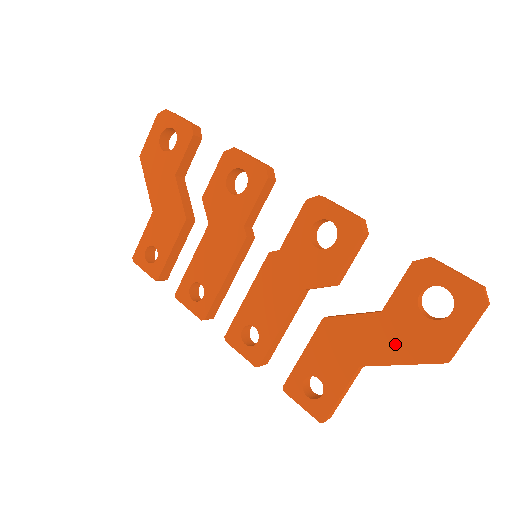
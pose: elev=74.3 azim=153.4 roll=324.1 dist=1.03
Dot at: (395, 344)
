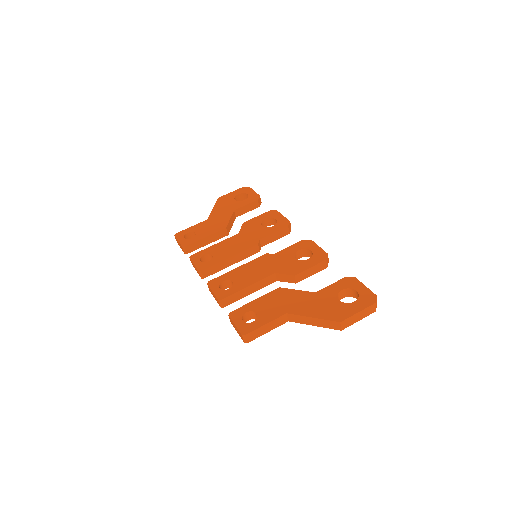
Dot at: (315, 308)
